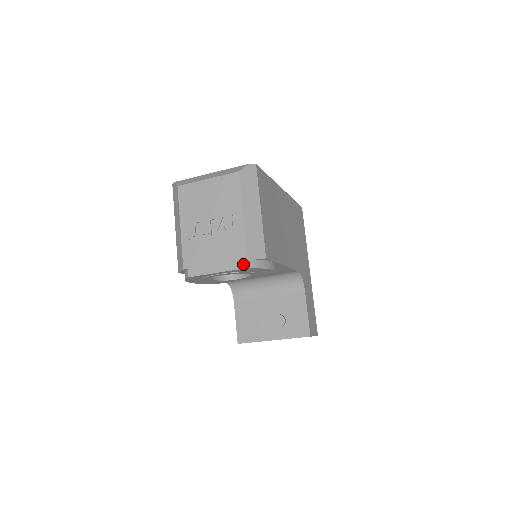
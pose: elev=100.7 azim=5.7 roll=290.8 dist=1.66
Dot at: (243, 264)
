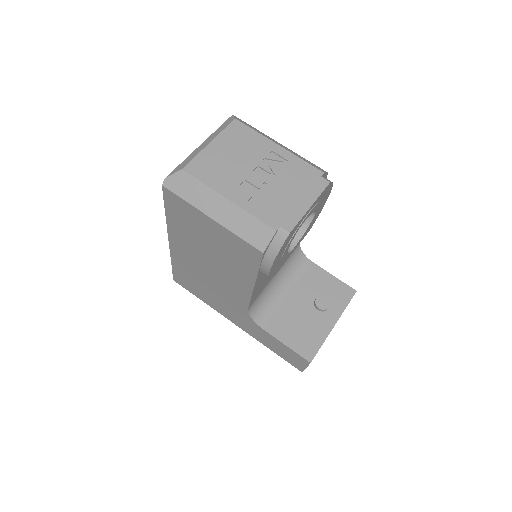
Dot at: (326, 179)
